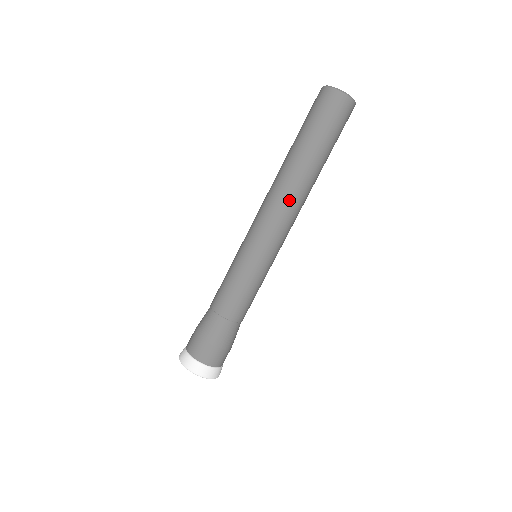
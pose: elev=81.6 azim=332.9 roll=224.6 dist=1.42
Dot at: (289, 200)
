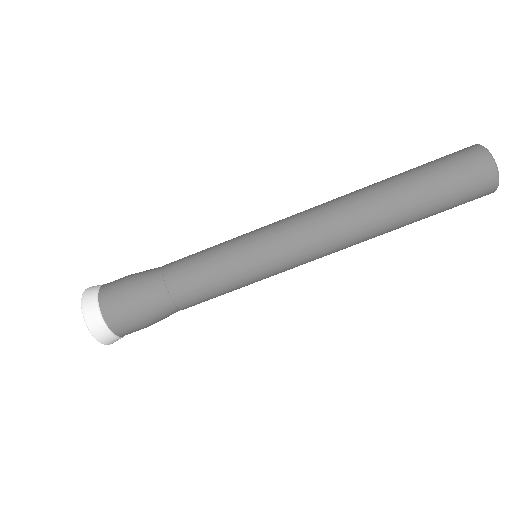
Dot at: (347, 247)
